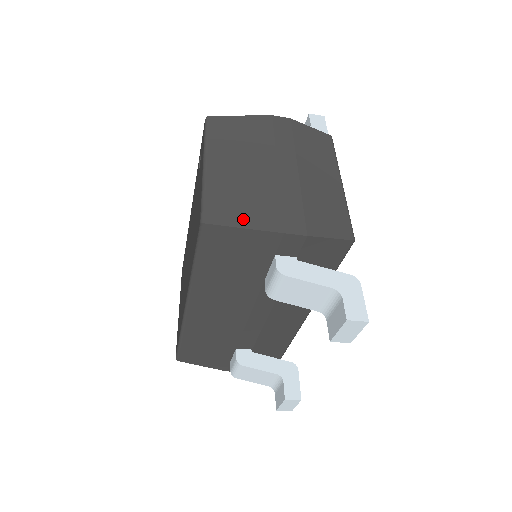
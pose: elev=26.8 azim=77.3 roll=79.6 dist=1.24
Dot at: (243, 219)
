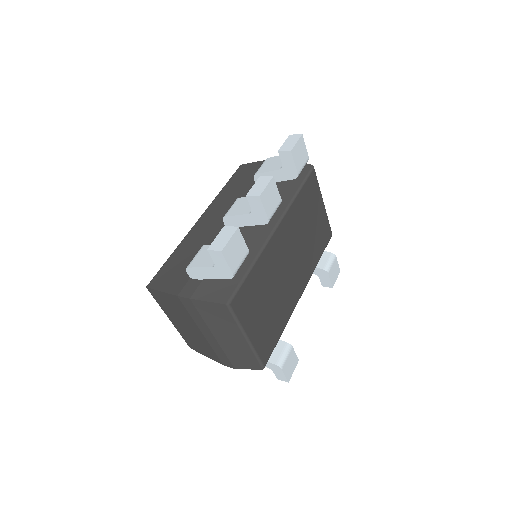
Dot at: (204, 353)
